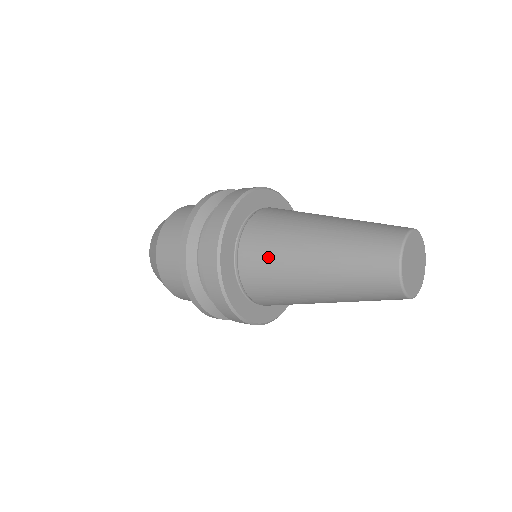
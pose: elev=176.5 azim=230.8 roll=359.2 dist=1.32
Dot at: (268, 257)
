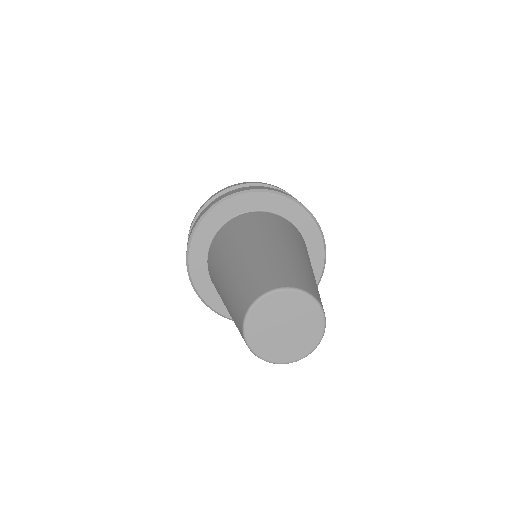
Dot at: (228, 238)
